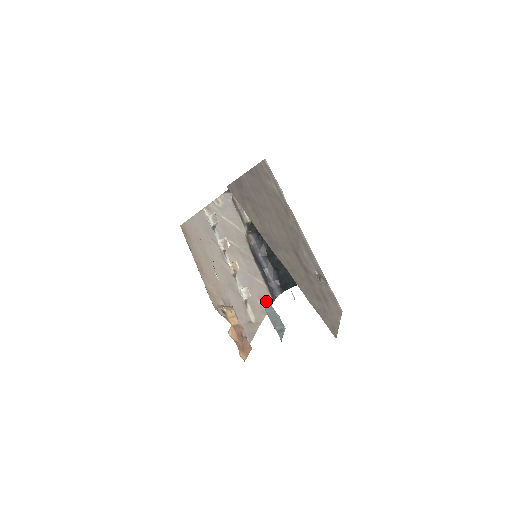
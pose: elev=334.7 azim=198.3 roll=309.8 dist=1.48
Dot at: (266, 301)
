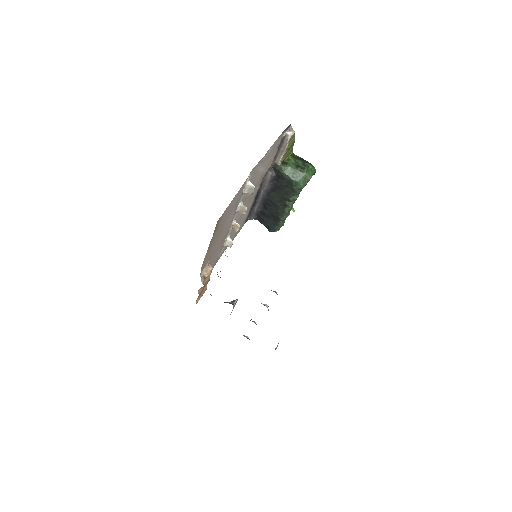
Dot at: (239, 230)
